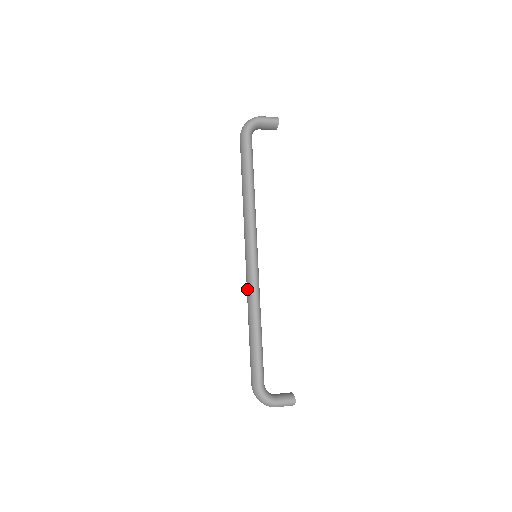
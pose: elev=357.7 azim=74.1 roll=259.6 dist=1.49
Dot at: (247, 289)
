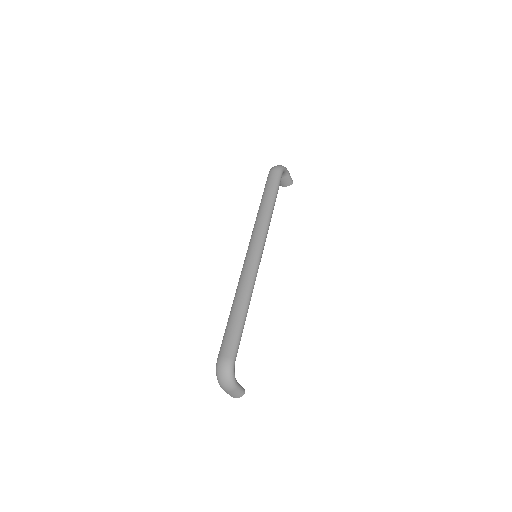
Dot at: (246, 275)
